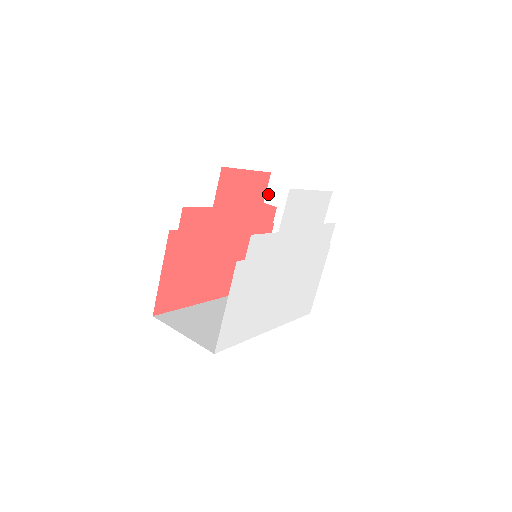
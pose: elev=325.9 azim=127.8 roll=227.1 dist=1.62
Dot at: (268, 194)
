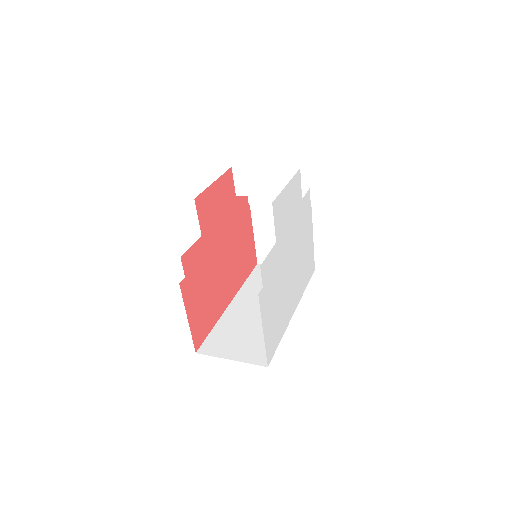
Dot at: (237, 187)
